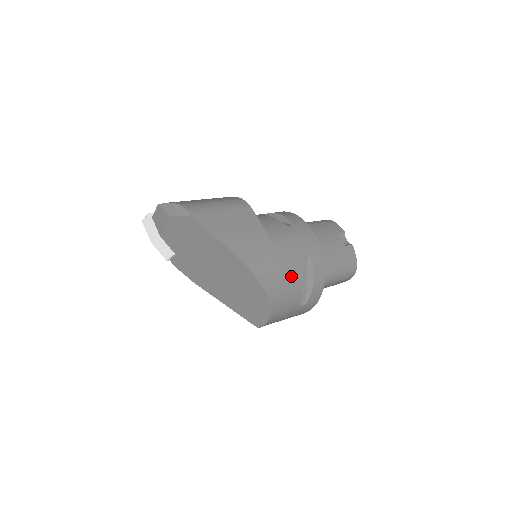
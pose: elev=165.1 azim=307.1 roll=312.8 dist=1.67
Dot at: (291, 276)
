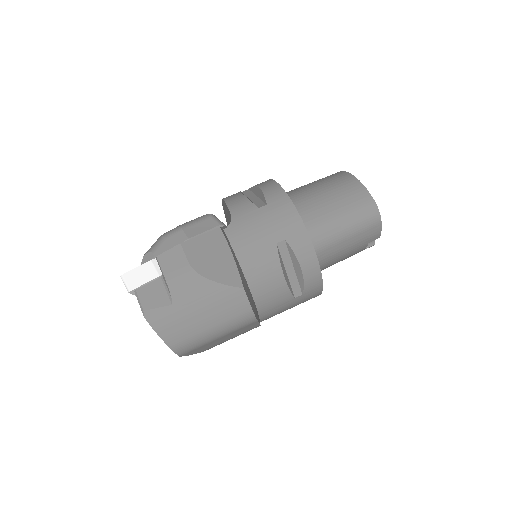
Dot at: occluded
